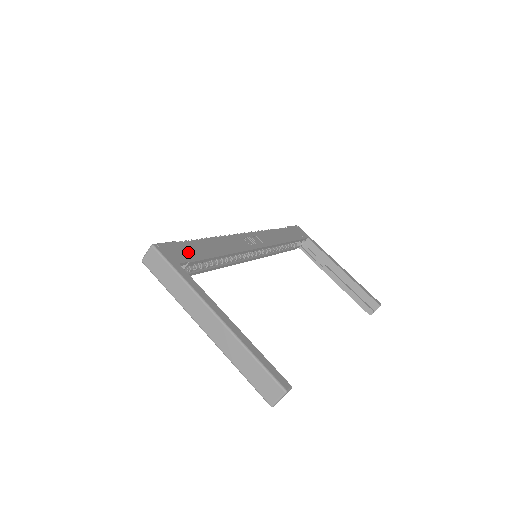
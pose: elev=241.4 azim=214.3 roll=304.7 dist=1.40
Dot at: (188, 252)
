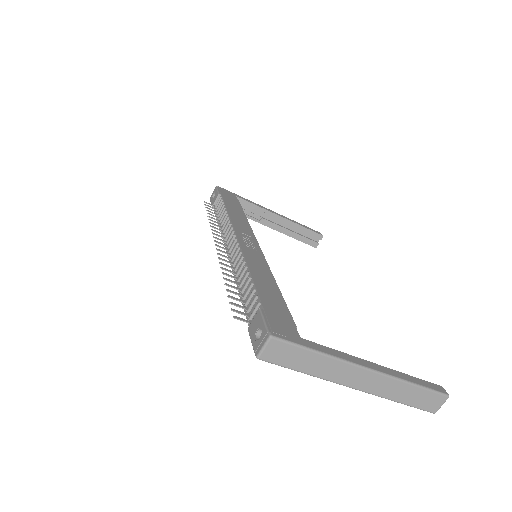
Dot at: (279, 313)
